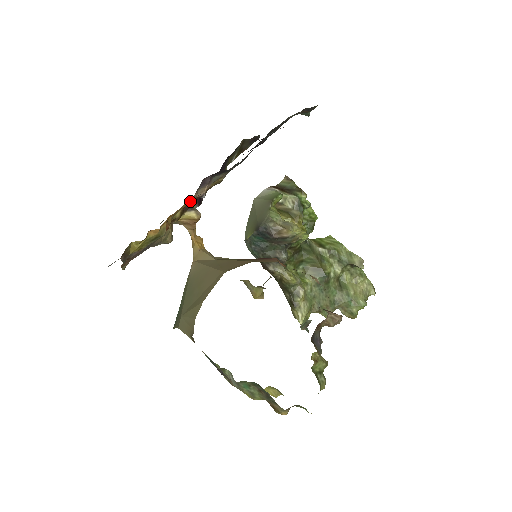
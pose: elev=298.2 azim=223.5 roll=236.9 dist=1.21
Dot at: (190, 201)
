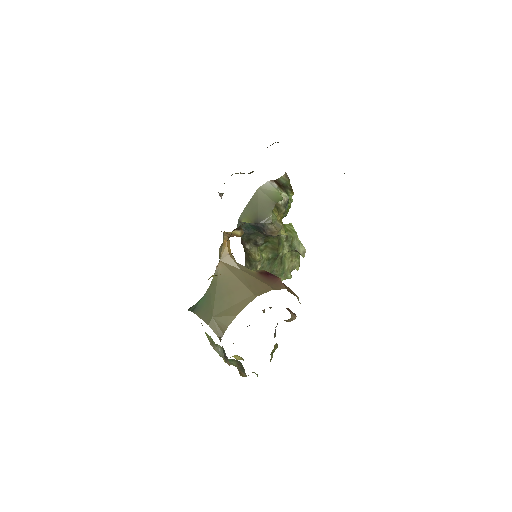
Dot at: occluded
